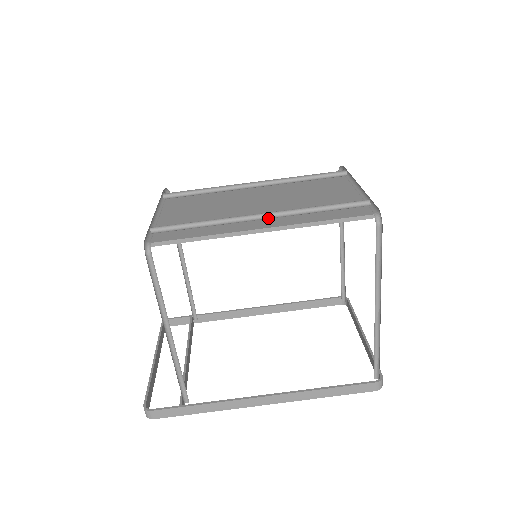
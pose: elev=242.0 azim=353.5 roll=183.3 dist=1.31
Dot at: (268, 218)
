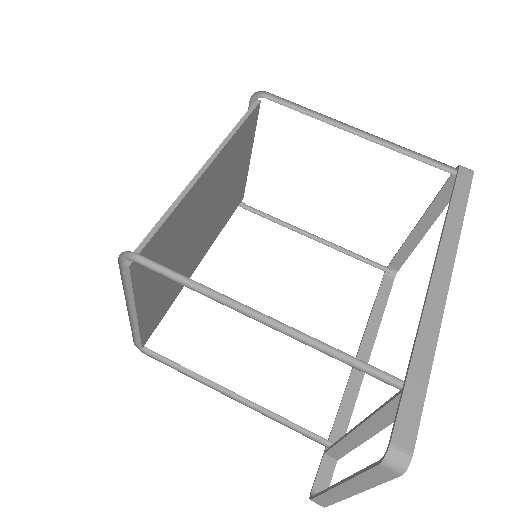
Dot at: occluded
